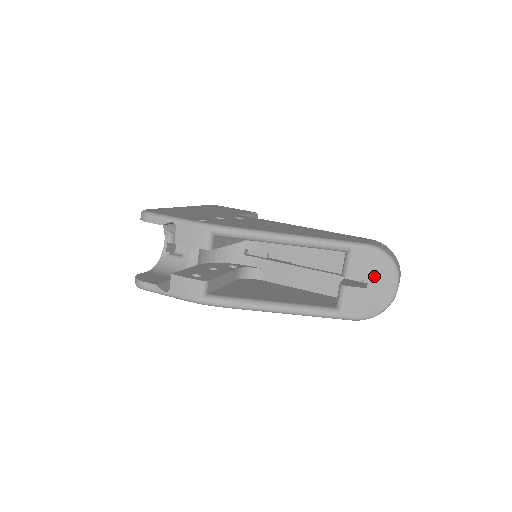
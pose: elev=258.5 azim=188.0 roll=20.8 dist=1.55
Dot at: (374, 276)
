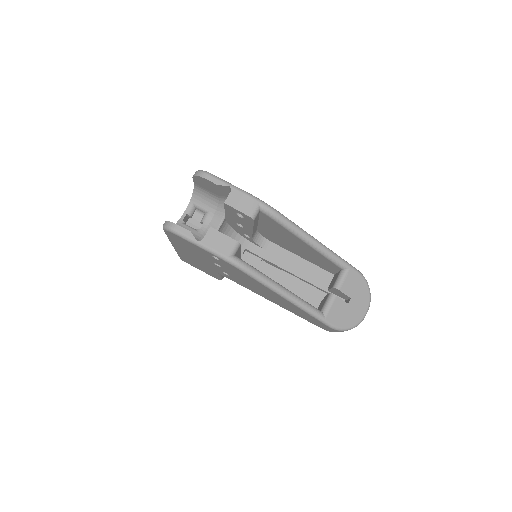
Dot at: (355, 296)
